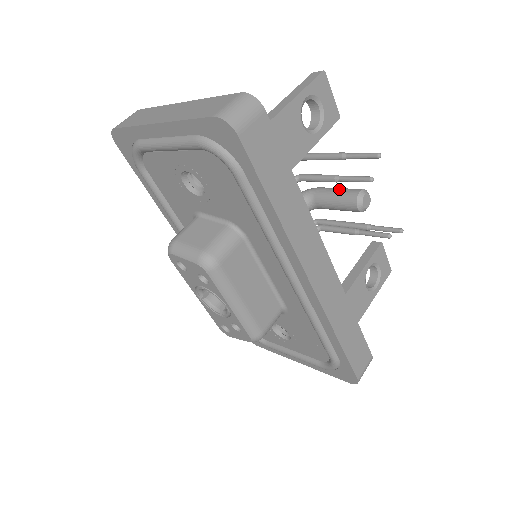
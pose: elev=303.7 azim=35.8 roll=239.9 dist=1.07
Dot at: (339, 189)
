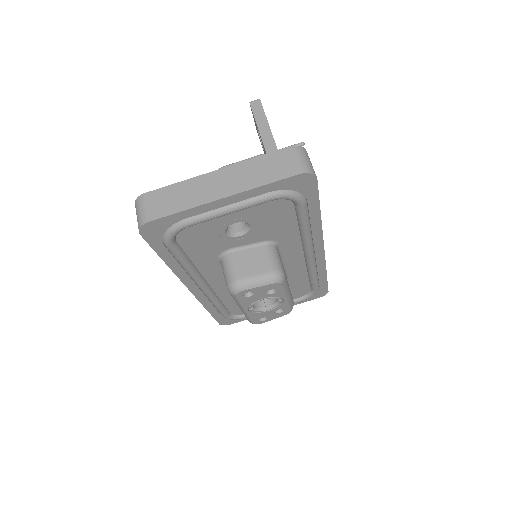
Dot at: occluded
